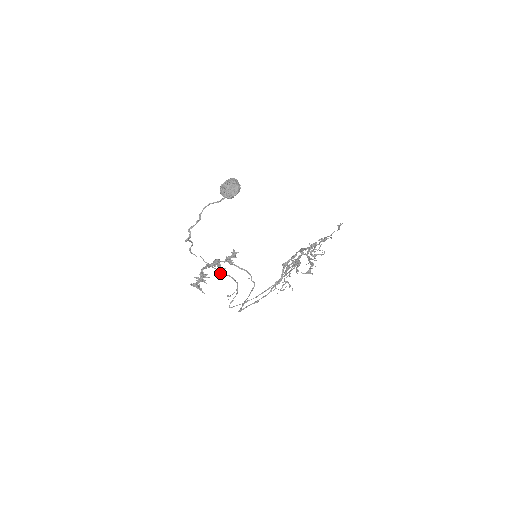
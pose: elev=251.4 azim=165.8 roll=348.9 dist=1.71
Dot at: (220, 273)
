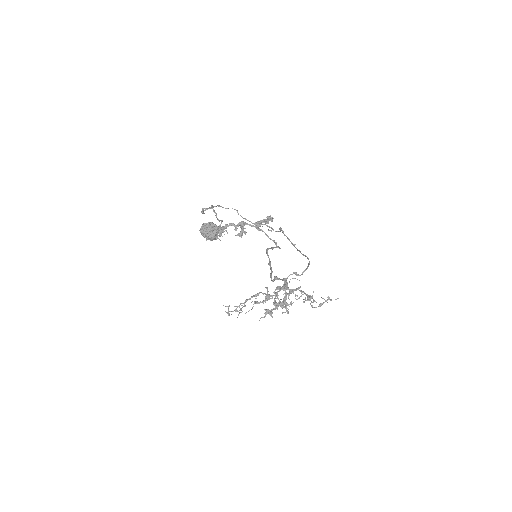
Dot at: (239, 235)
